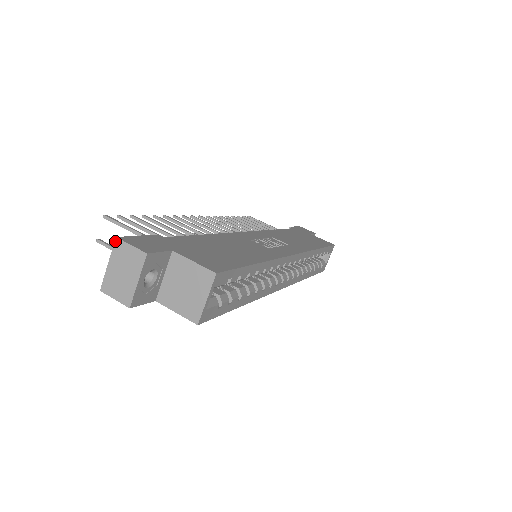
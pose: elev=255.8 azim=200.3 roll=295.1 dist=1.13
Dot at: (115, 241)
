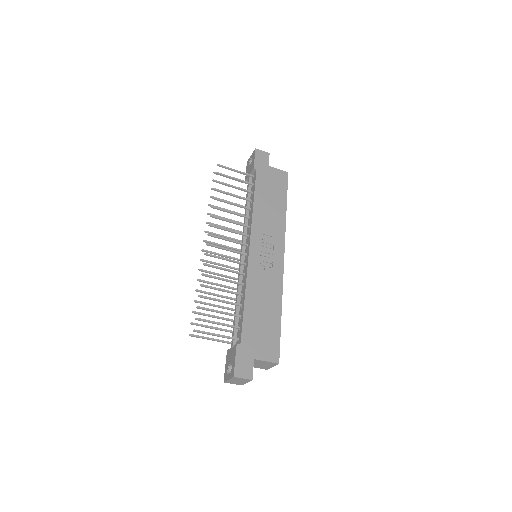
Dot at: (233, 377)
